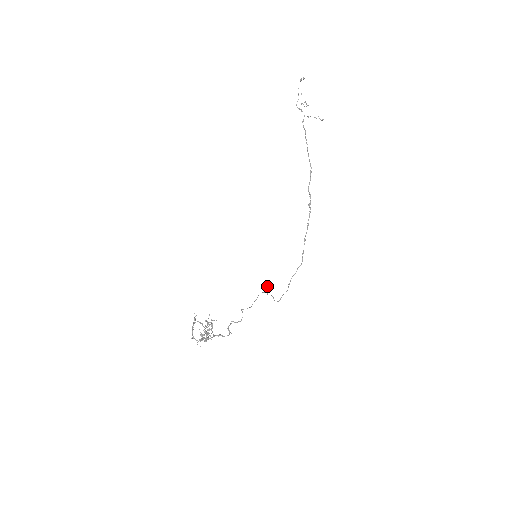
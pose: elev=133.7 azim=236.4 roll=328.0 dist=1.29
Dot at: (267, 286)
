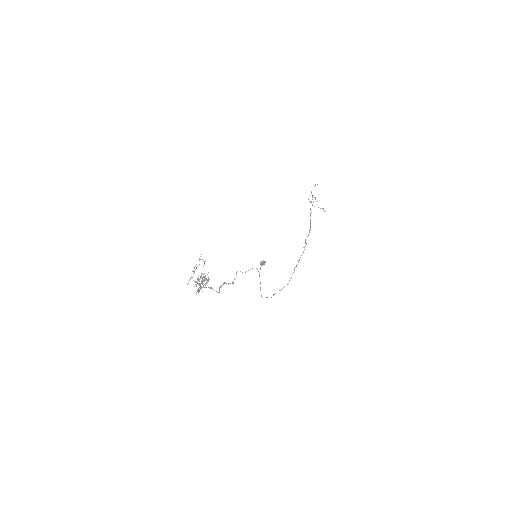
Dot at: (262, 262)
